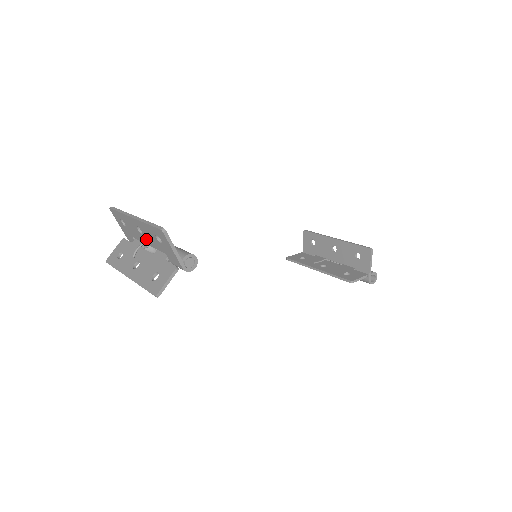
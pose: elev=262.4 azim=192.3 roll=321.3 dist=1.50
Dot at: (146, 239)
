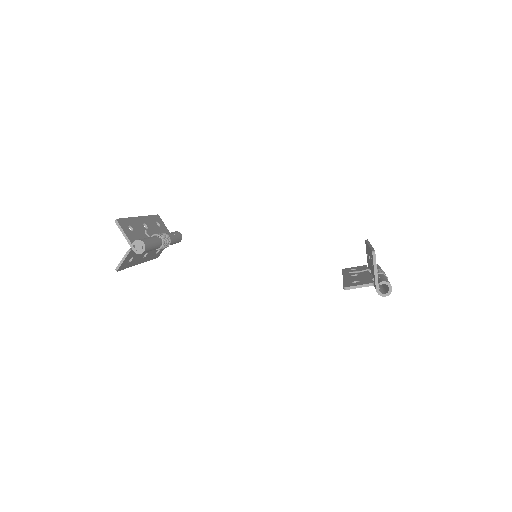
Dot at: occluded
